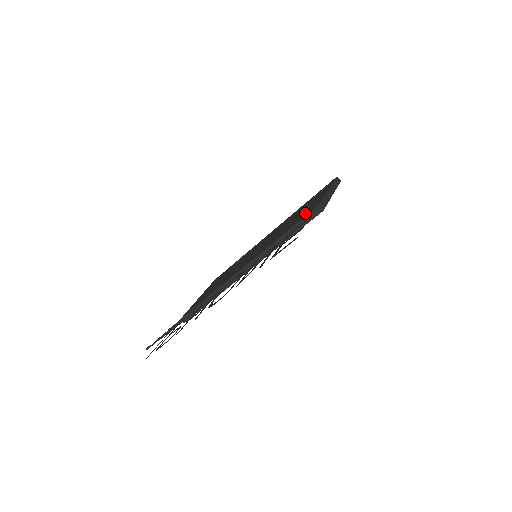
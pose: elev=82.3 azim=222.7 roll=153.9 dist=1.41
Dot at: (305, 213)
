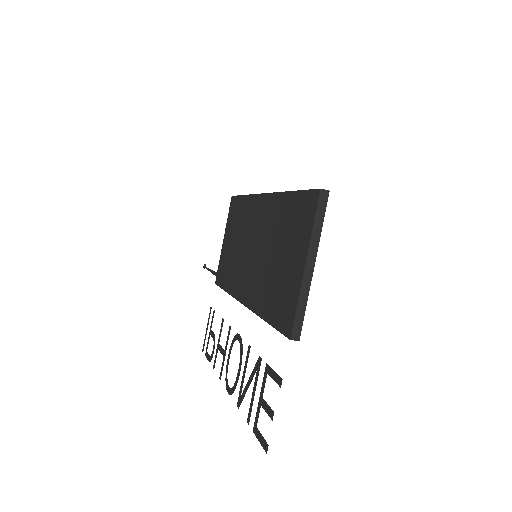
Dot at: (282, 307)
